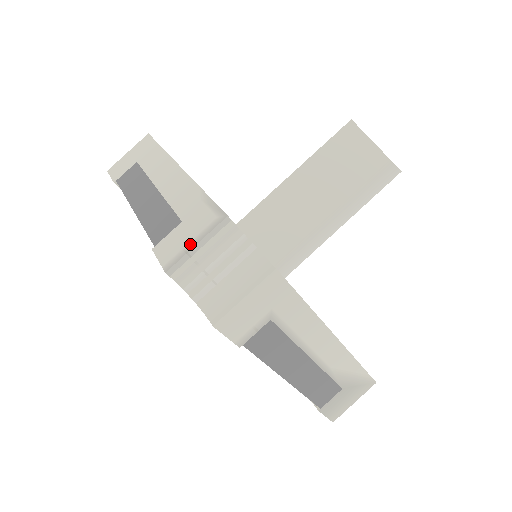
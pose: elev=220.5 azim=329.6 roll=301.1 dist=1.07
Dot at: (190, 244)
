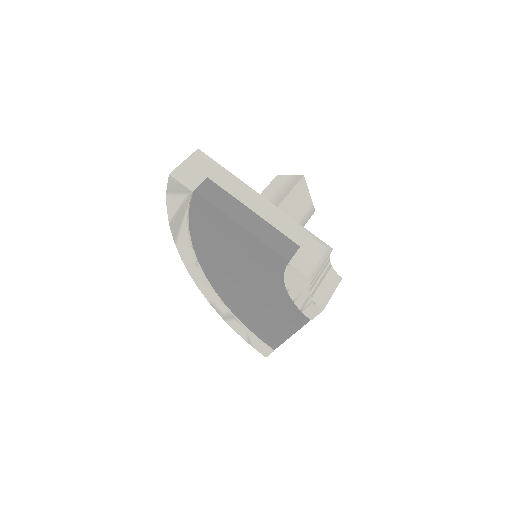
Dot at: (319, 264)
